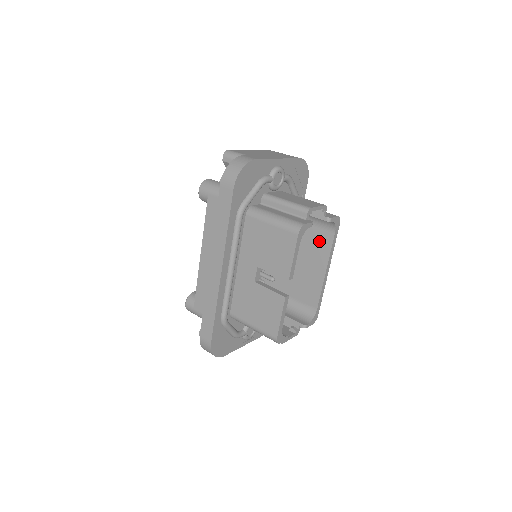
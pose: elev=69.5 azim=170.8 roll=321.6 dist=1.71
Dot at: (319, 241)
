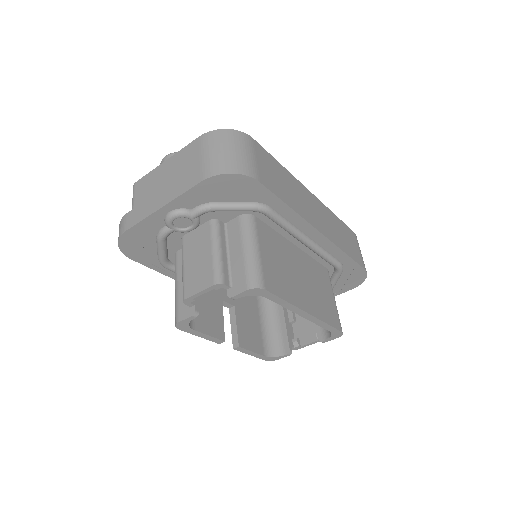
Dot at: occluded
